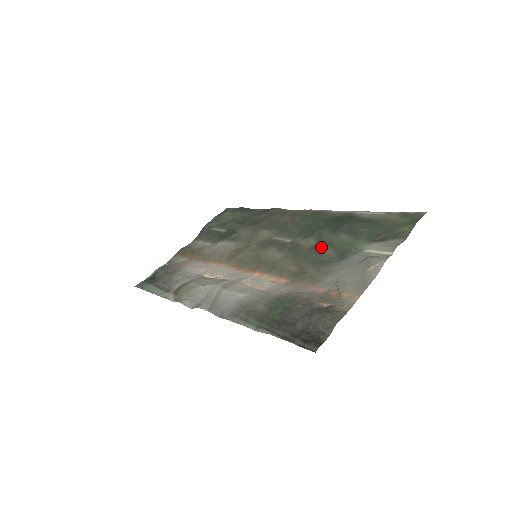
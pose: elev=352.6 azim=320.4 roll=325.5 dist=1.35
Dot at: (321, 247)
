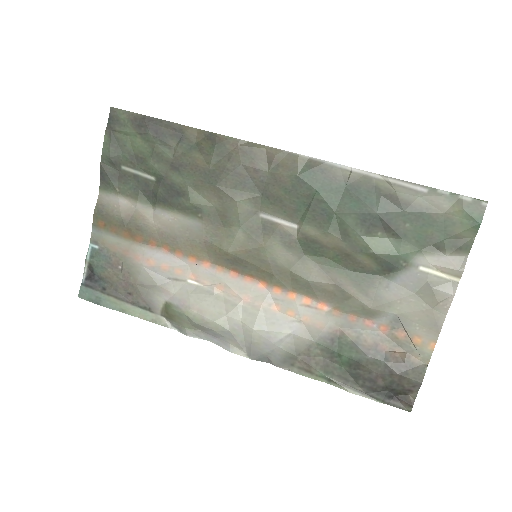
Dot at: (354, 253)
